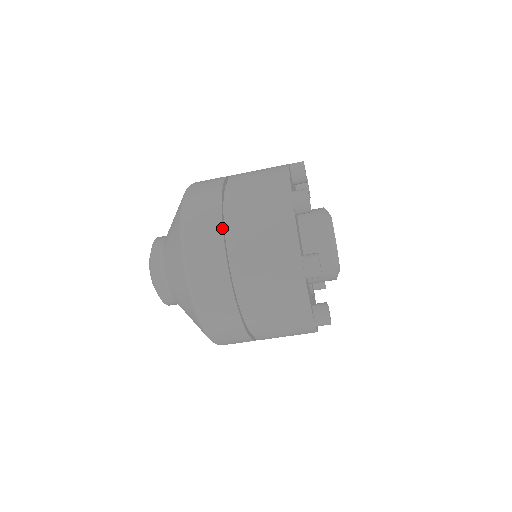
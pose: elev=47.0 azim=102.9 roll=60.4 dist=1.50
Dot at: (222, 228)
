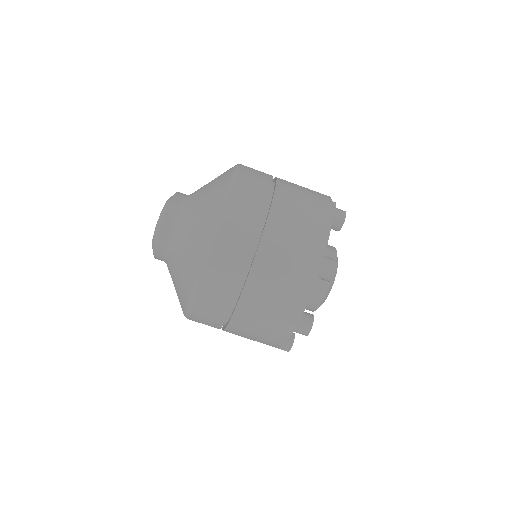
Dot at: (268, 197)
